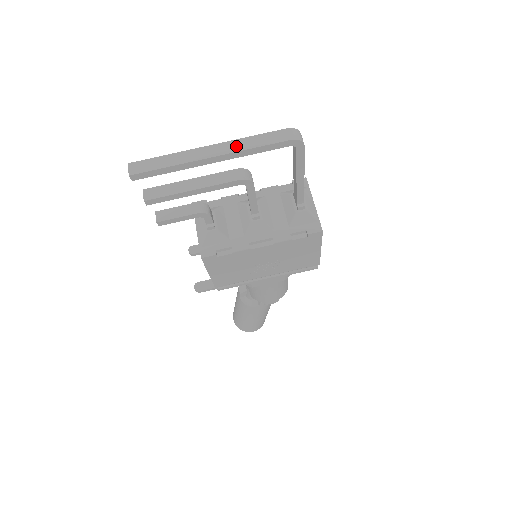
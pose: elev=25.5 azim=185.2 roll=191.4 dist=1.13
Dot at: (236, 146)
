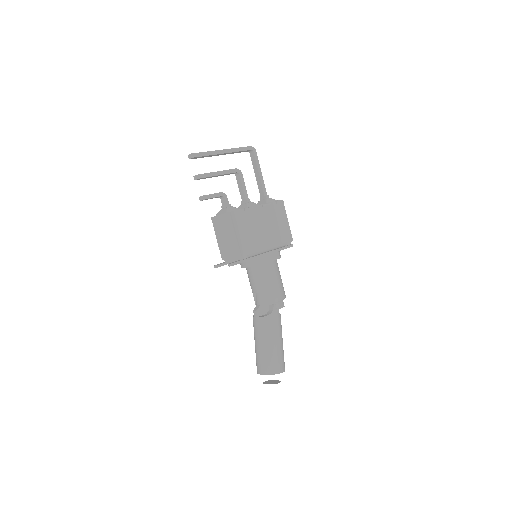
Dot at: (230, 149)
